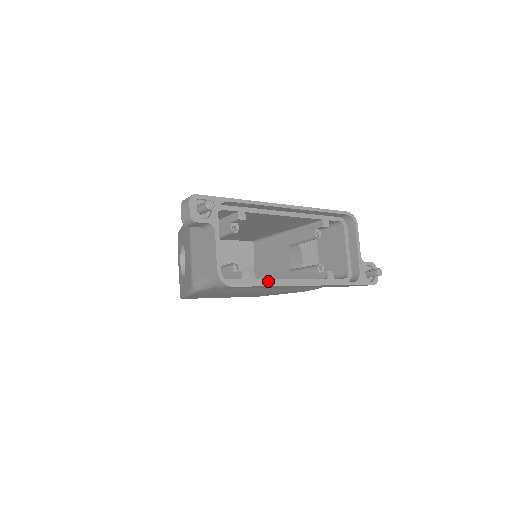
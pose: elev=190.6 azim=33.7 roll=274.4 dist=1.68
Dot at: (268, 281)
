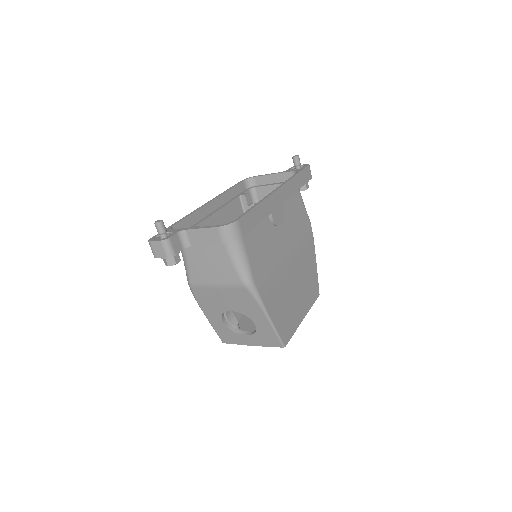
Dot at: occluded
